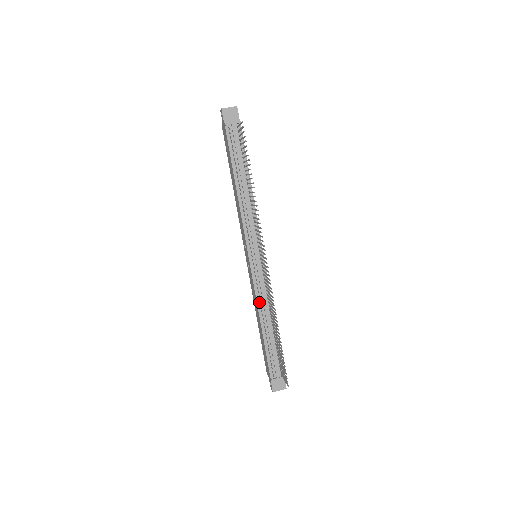
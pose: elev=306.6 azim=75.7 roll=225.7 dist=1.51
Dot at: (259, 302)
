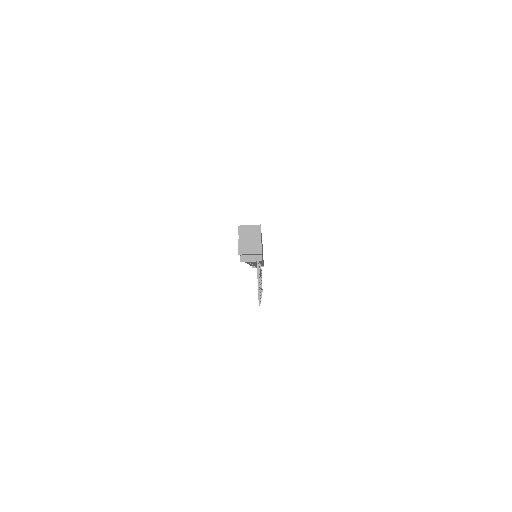
Dot at: occluded
